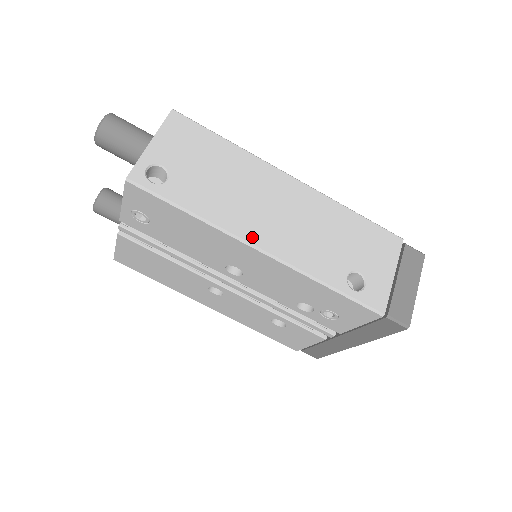
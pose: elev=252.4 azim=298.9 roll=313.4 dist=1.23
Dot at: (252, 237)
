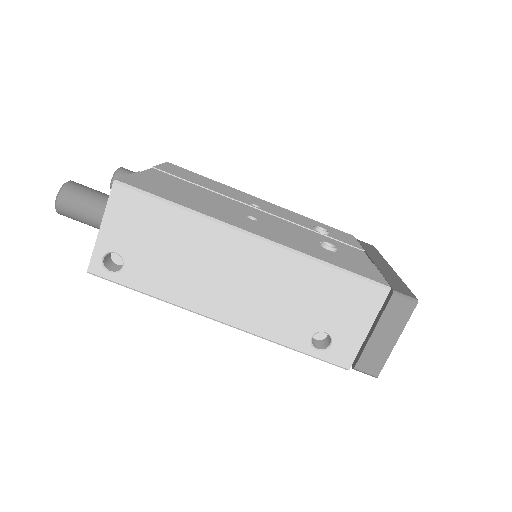
Dot at: (210, 311)
